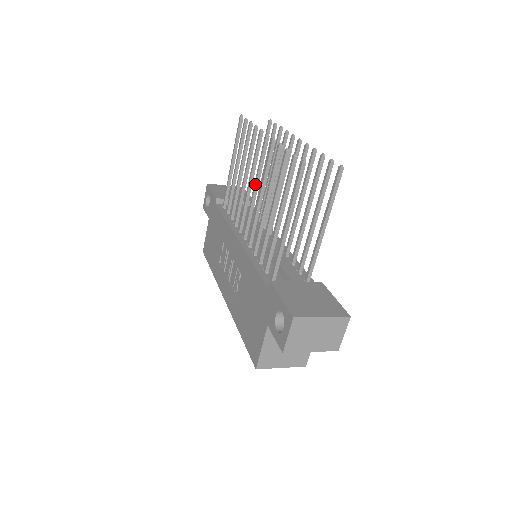
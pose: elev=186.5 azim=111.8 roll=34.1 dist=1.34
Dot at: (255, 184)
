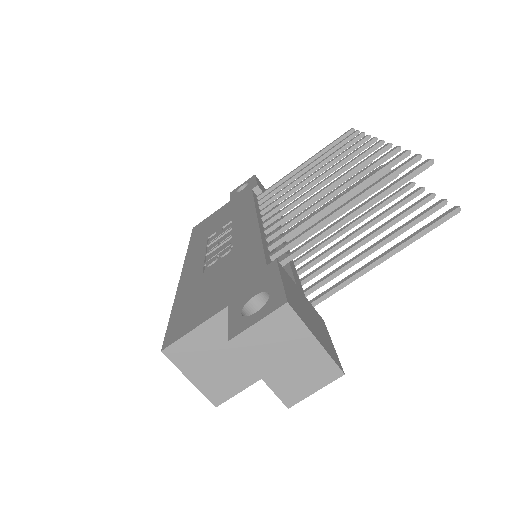
Dot at: (327, 178)
